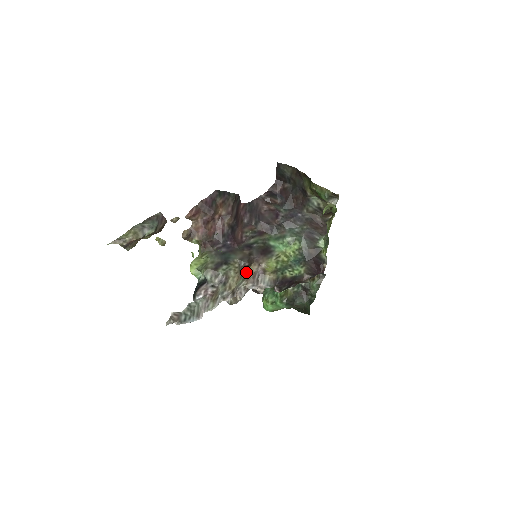
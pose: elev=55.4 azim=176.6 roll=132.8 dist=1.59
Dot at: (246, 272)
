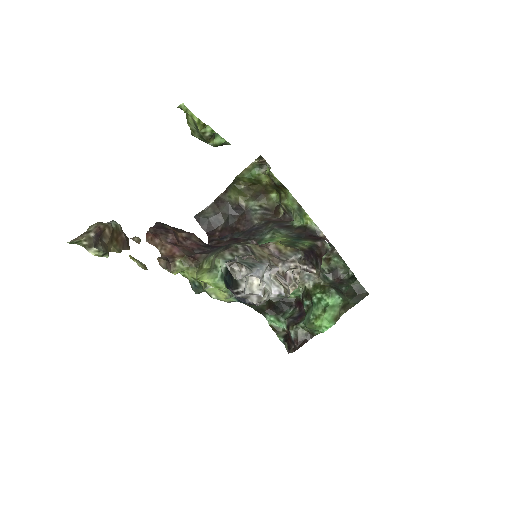
Dot at: occluded
